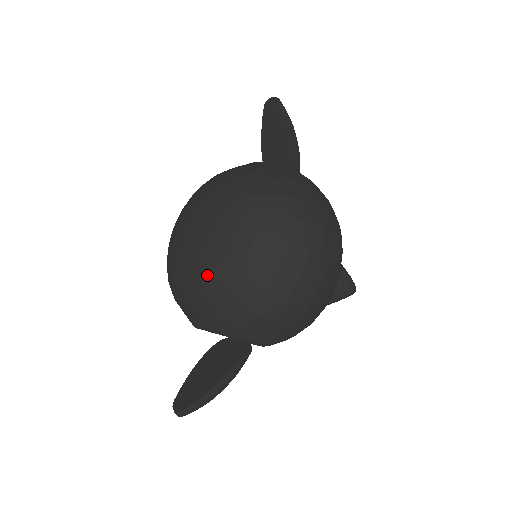
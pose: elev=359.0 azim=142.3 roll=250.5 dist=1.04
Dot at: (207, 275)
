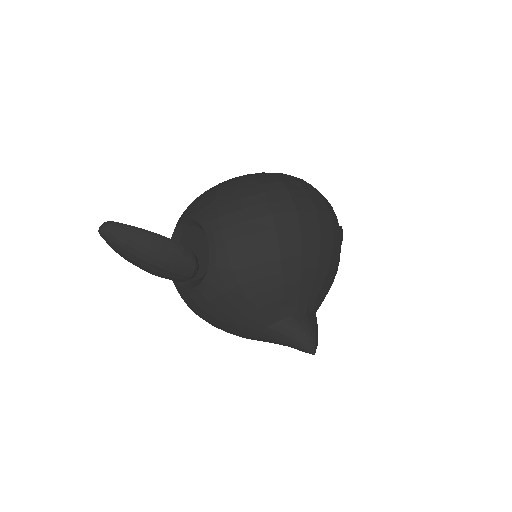
Dot at: occluded
